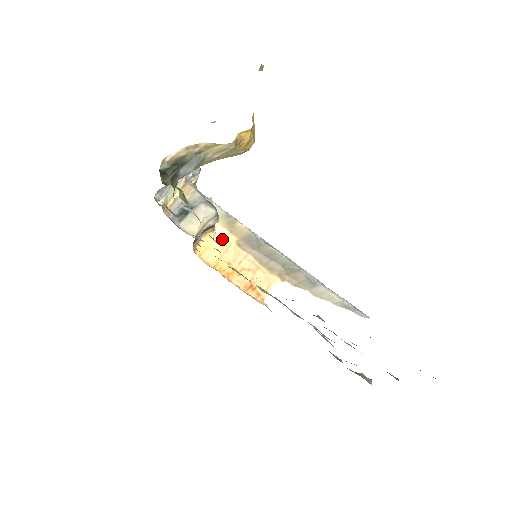
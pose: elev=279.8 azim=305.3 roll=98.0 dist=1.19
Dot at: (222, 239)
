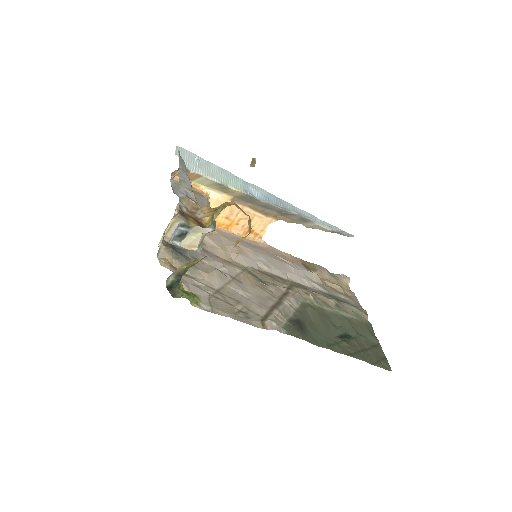
Dot at: (217, 200)
